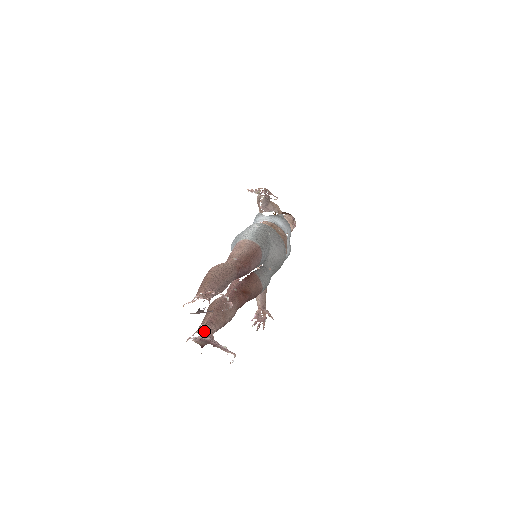
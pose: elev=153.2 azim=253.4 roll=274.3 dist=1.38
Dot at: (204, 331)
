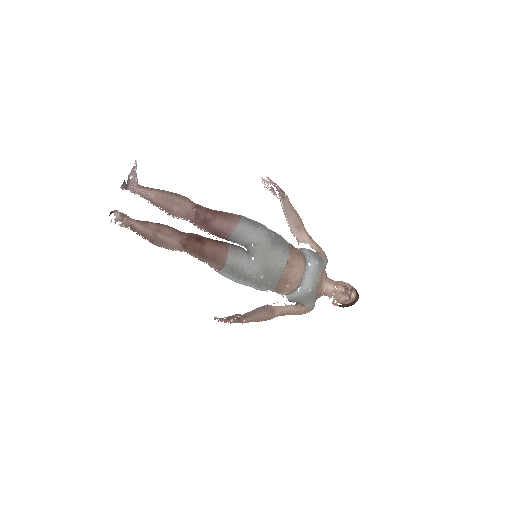
Dot at: (126, 214)
